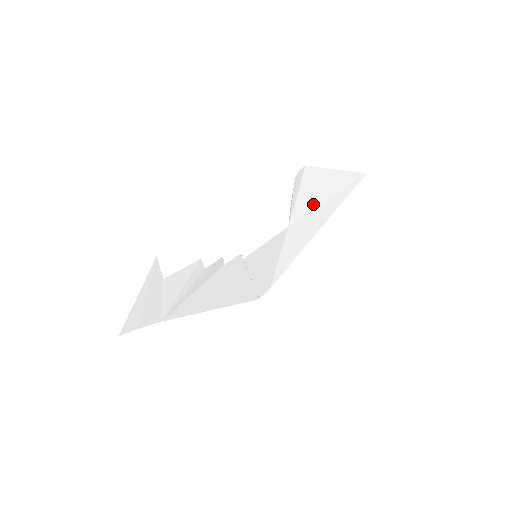
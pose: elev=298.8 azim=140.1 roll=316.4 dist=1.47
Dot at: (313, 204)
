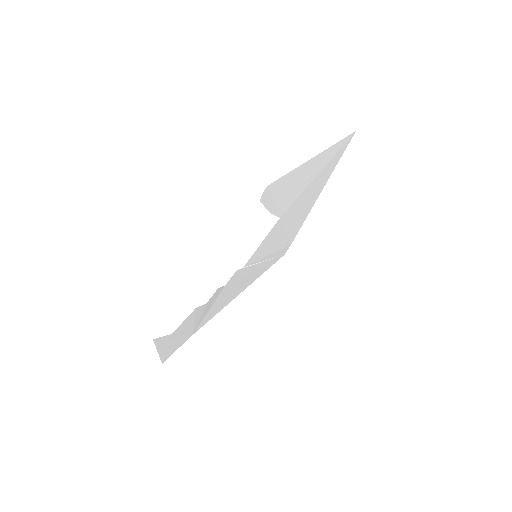
Dot at: (299, 191)
